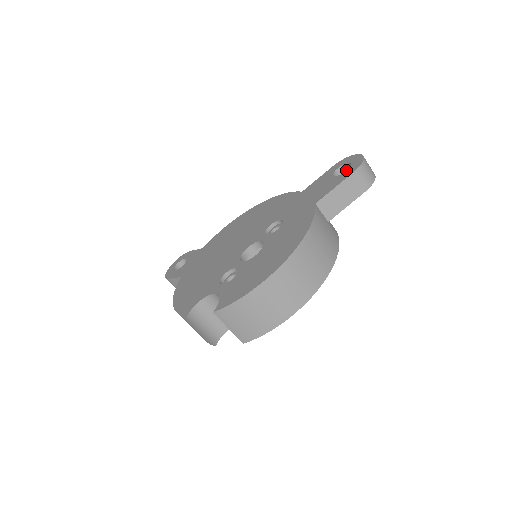
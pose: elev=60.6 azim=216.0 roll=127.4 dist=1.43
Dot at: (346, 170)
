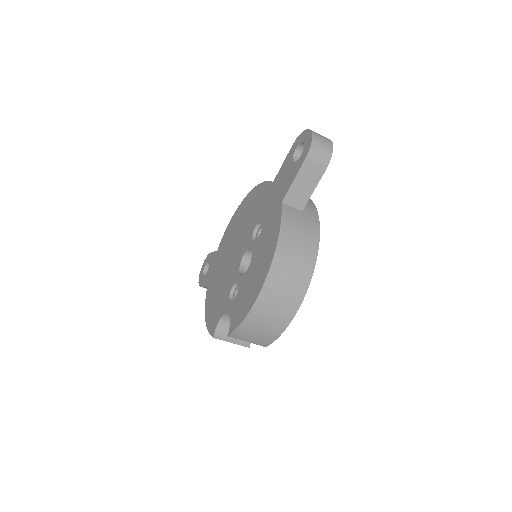
Dot at: occluded
